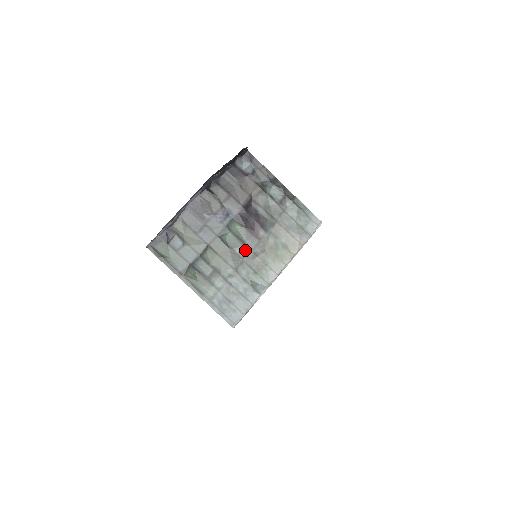
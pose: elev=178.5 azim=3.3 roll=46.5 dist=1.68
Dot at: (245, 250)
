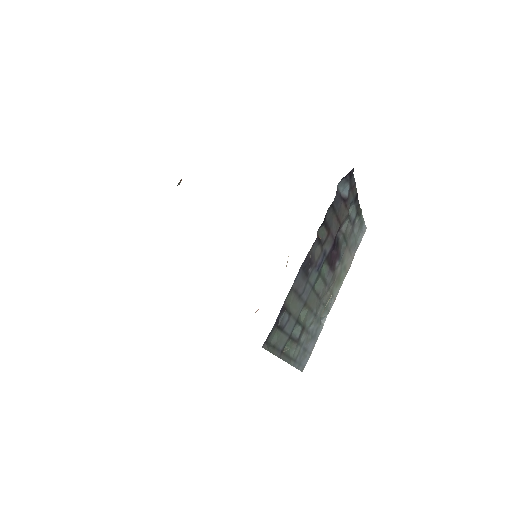
Dot at: (325, 290)
